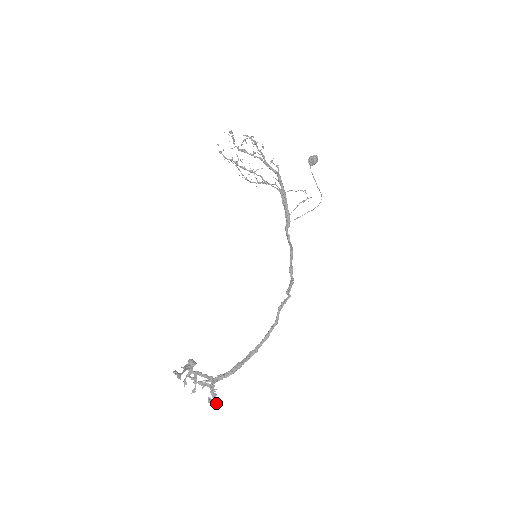
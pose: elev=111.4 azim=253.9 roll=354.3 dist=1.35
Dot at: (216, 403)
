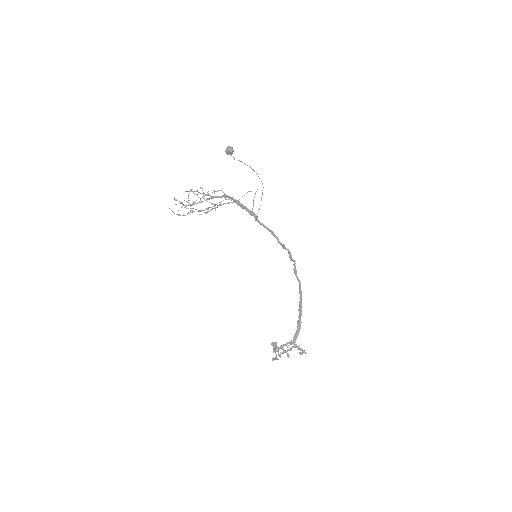
Dot at: (305, 352)
